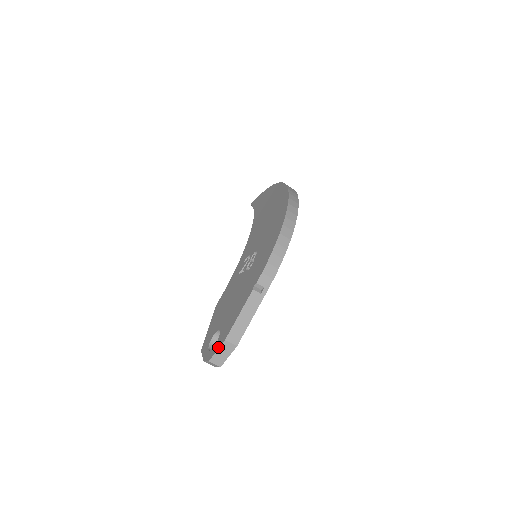
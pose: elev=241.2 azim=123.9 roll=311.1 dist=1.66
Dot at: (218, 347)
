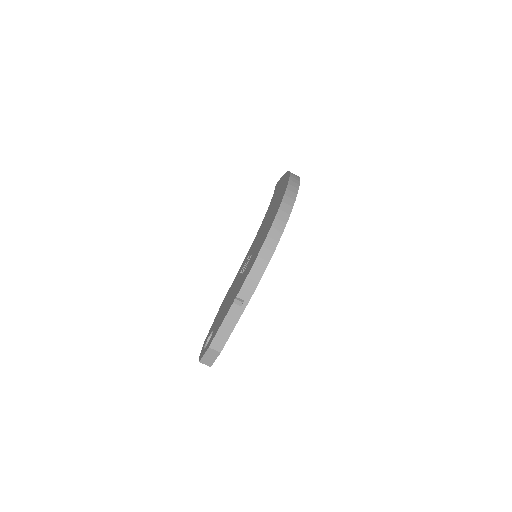
Dot at: (205, 352)
